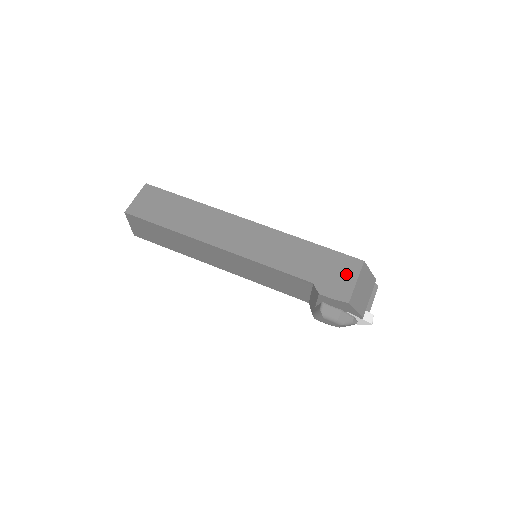
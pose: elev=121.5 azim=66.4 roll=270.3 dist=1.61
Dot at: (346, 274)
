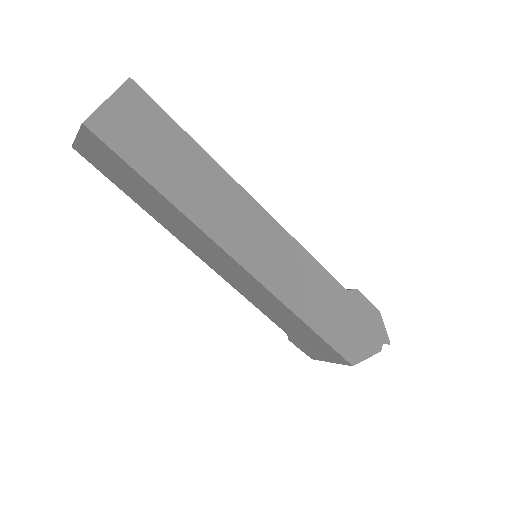
Dot at: (324, 355)
